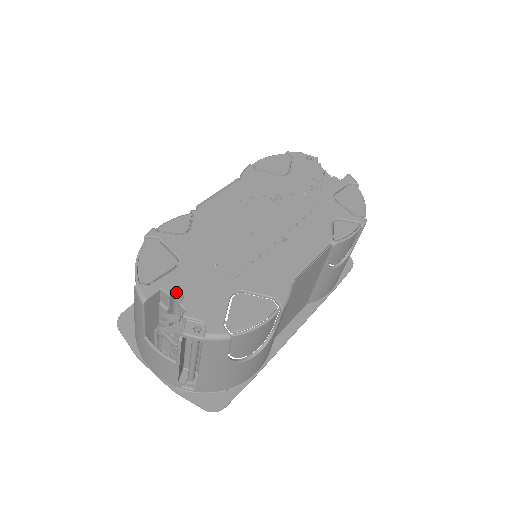
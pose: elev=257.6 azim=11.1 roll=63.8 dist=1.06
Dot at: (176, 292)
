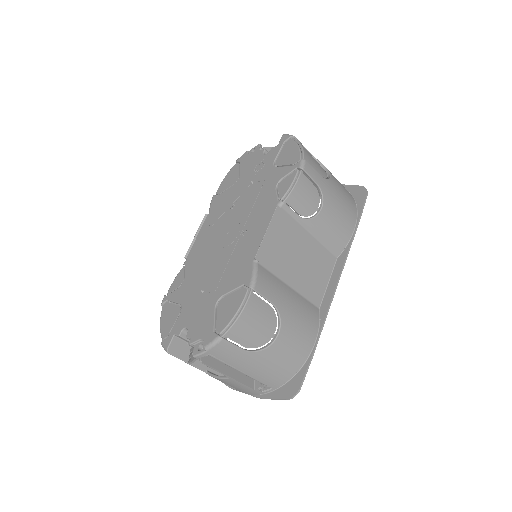
Dot at: (184, 330)
